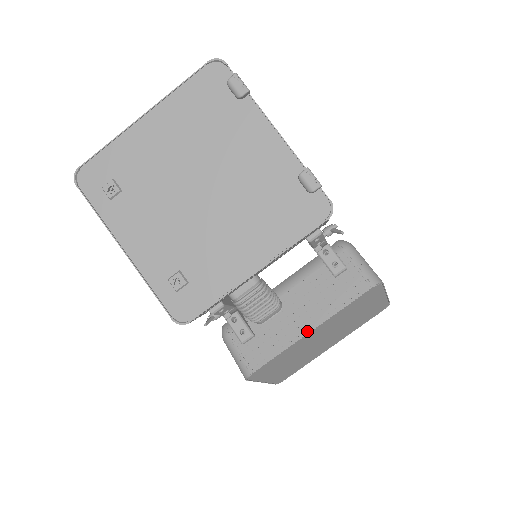
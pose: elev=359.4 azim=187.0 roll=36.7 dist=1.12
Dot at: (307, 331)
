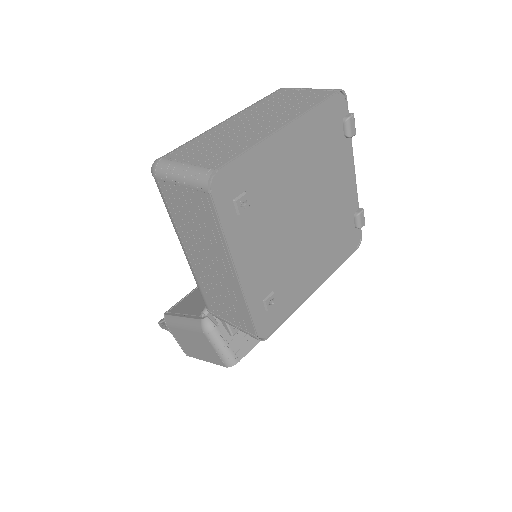
Dot at: occluded
